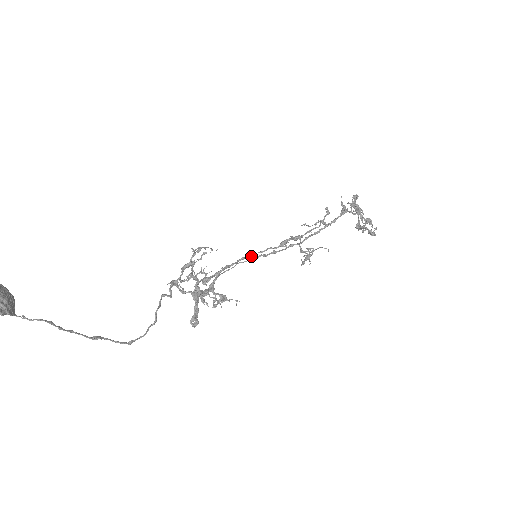
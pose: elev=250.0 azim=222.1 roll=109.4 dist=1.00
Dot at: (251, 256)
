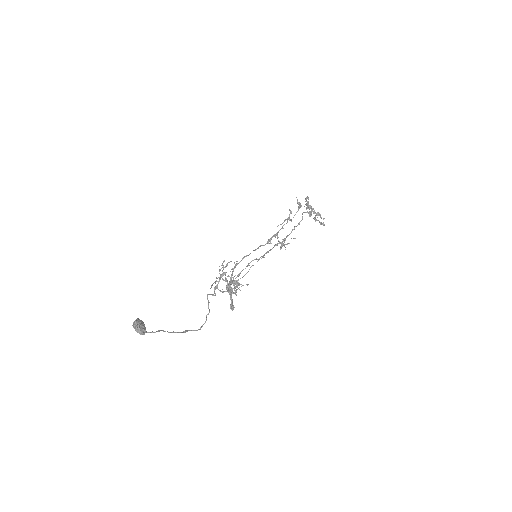
Dot at: (256, 259)
